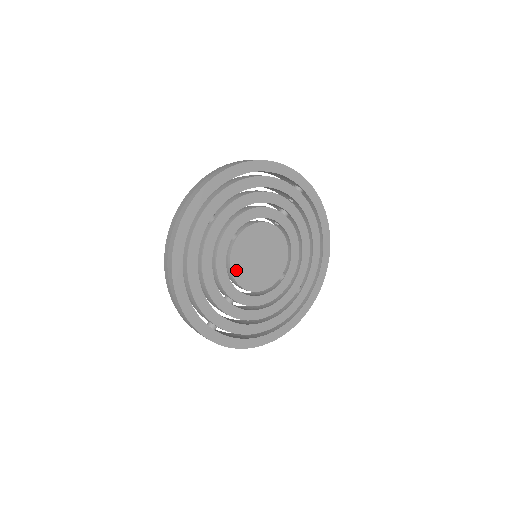
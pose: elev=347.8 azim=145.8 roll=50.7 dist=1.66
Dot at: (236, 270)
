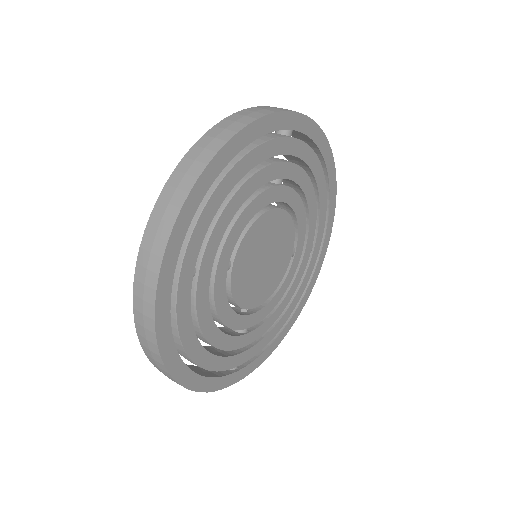
Dot at: (243, 299)
